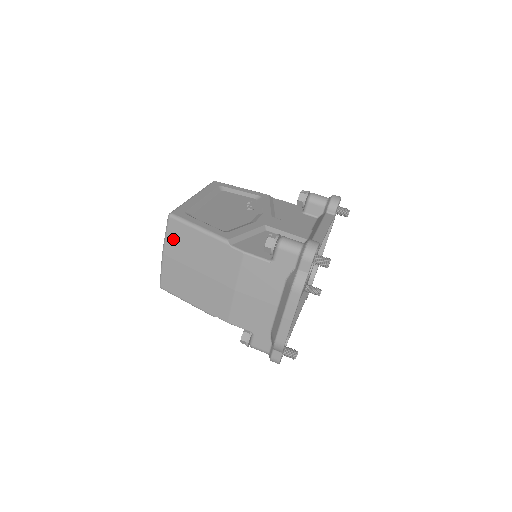
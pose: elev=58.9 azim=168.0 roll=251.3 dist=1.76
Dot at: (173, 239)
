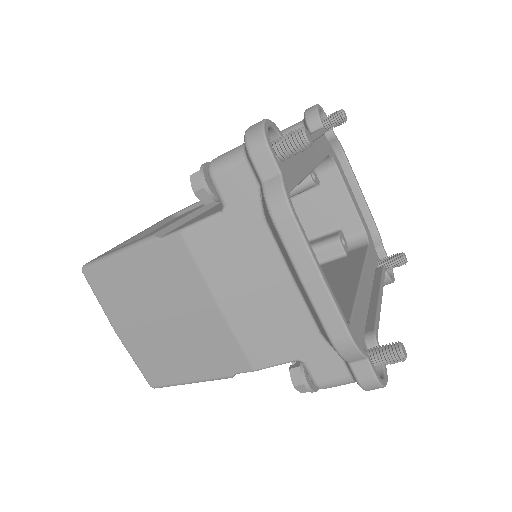
Dot at: (108, 299)
